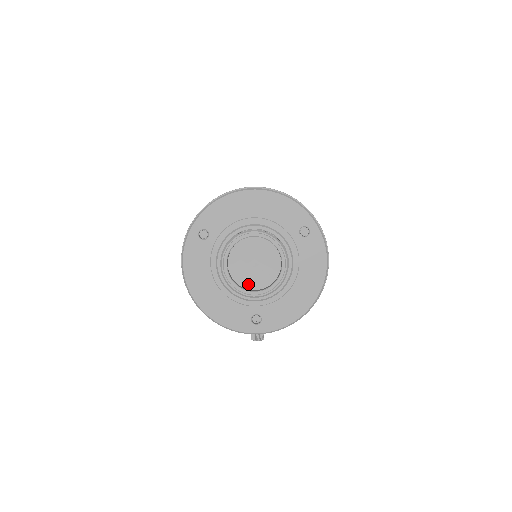
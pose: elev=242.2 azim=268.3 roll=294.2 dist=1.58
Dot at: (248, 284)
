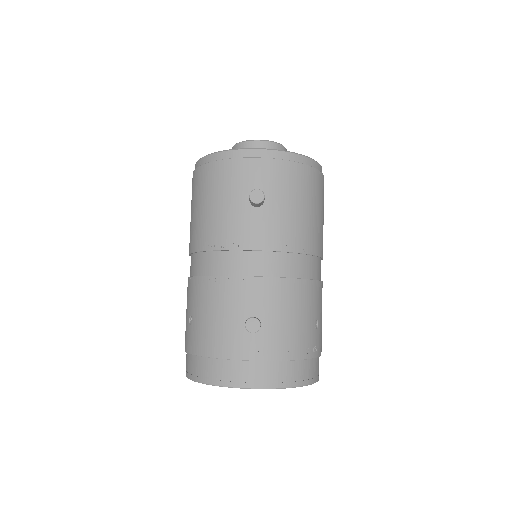
Dot at: occluded
